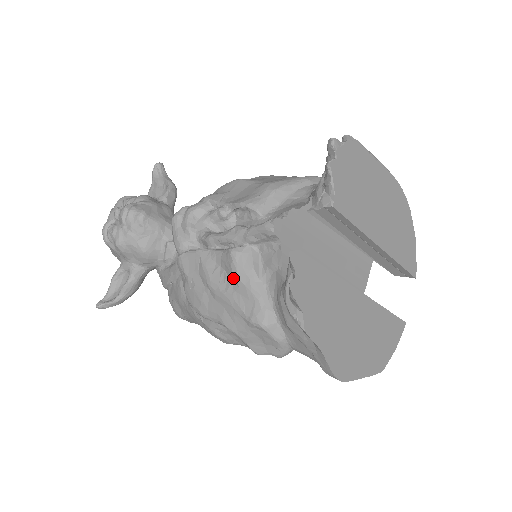
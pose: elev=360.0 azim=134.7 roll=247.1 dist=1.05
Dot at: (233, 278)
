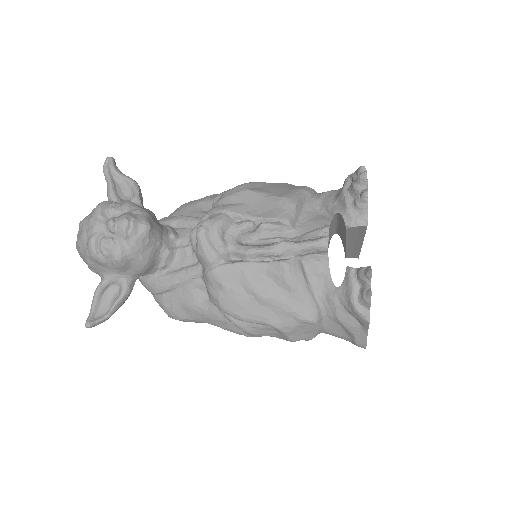
Dot at: (285, 286)
